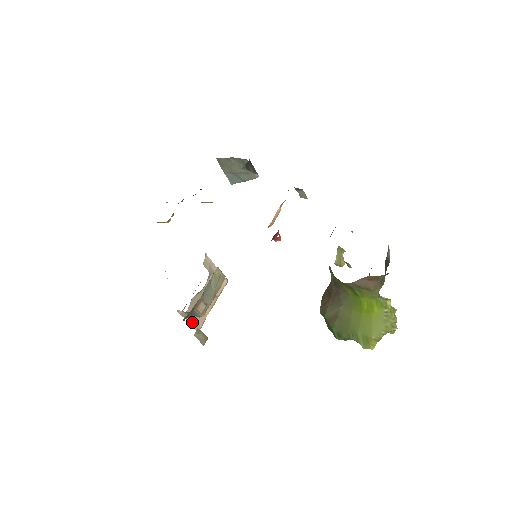
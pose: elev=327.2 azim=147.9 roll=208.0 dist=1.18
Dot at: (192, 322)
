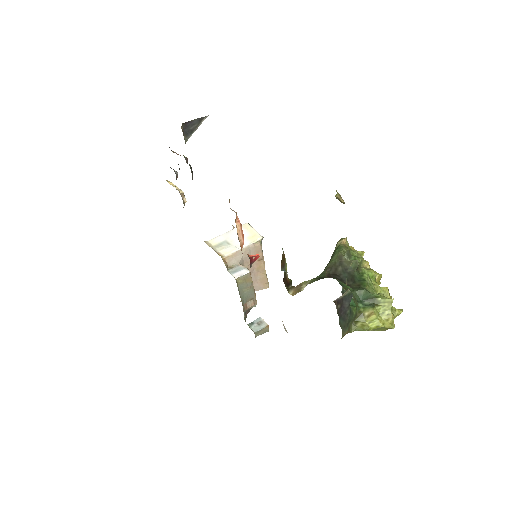
Dot at: (259, 288)
